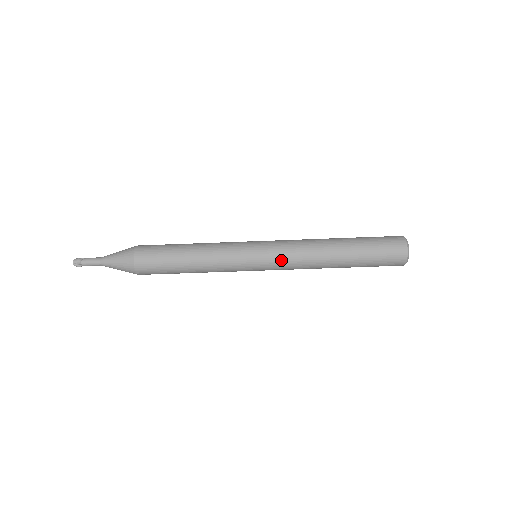
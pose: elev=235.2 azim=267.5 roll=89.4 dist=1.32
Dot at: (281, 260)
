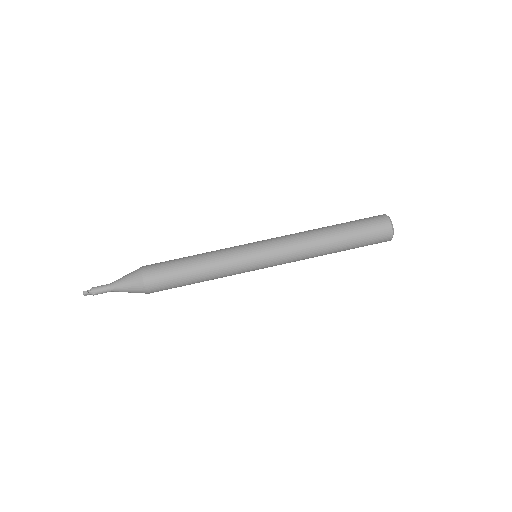
Dot at: (276, 238)
